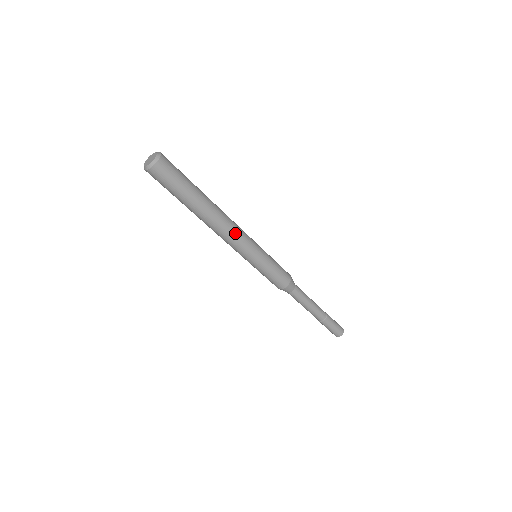
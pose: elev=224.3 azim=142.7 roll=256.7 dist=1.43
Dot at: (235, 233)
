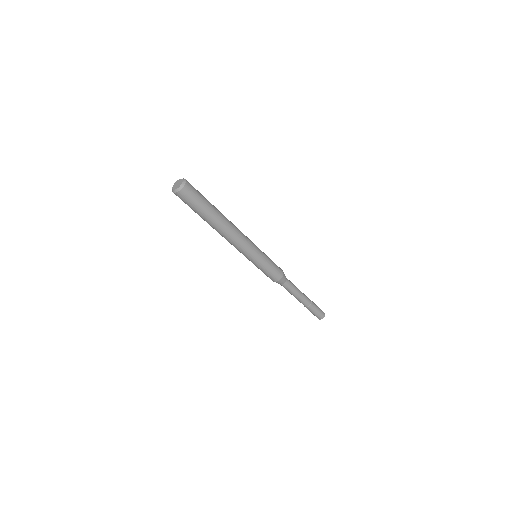
Dot at: (242, 236)
